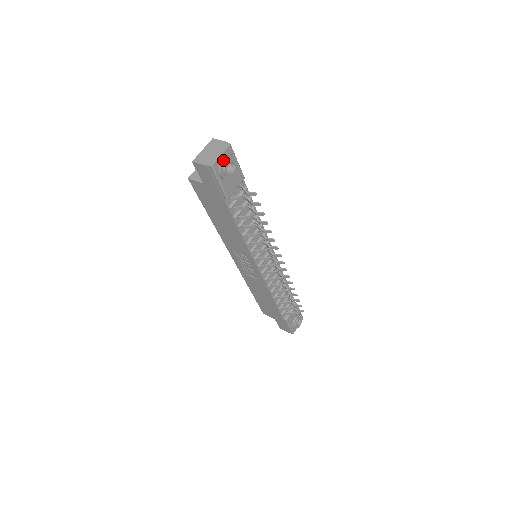
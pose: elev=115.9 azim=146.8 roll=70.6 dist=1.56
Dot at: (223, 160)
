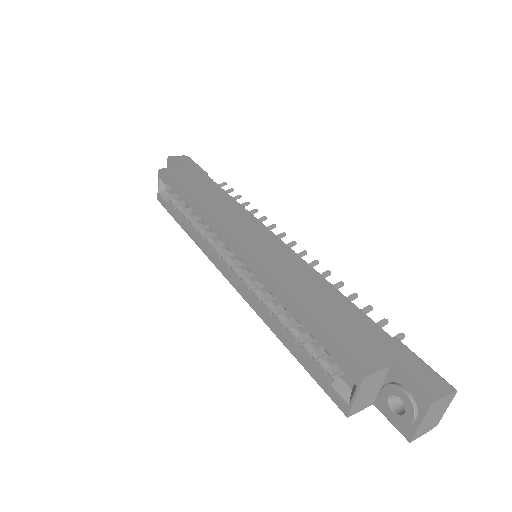
Dot at: occluded
